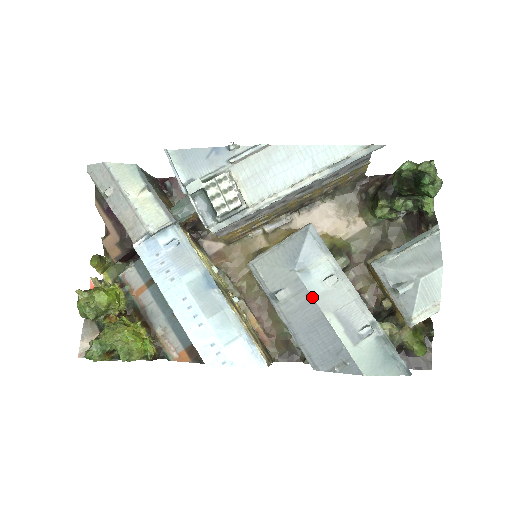
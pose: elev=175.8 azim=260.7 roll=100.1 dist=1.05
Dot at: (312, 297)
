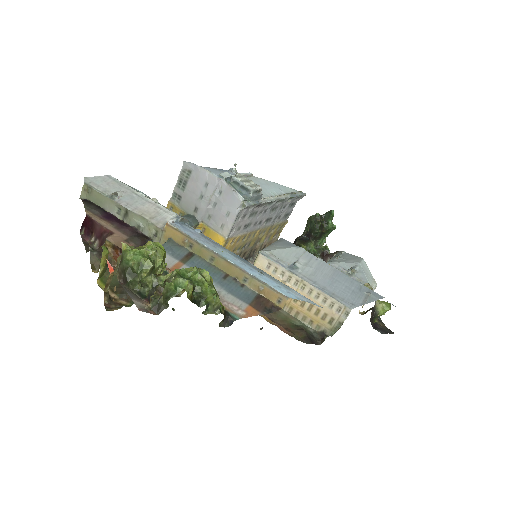
Dot at: (321, 260)
